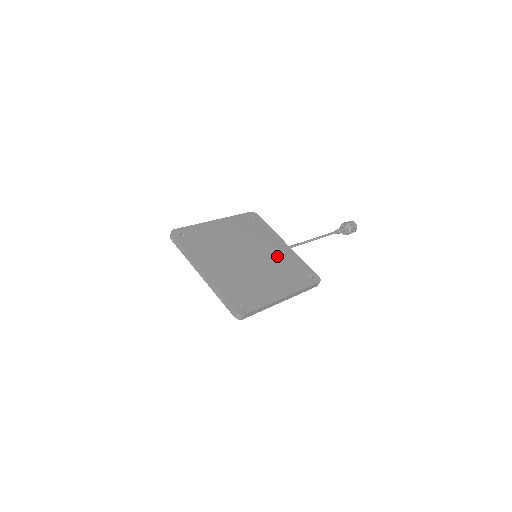
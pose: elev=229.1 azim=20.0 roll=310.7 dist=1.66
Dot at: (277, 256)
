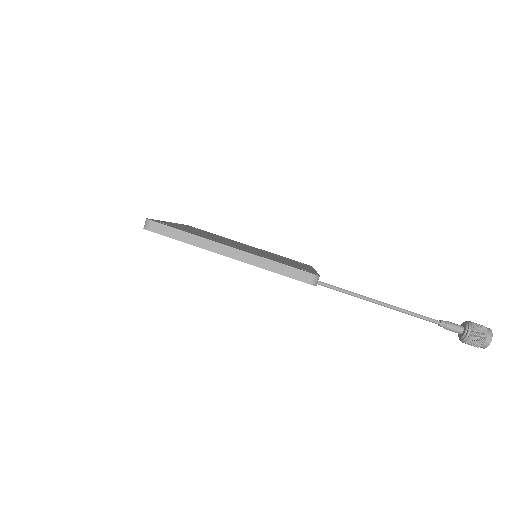
Dot at: (282, 260)
